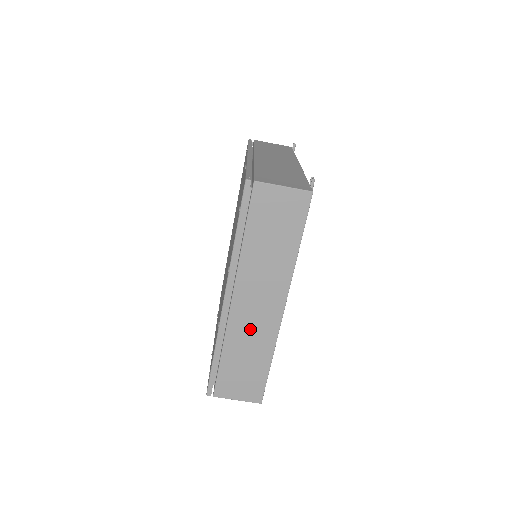
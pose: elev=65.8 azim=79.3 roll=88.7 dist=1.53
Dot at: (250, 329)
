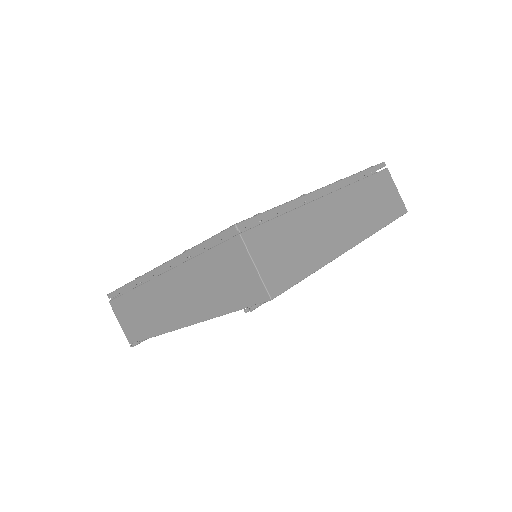
Dot at: (323, 227)
